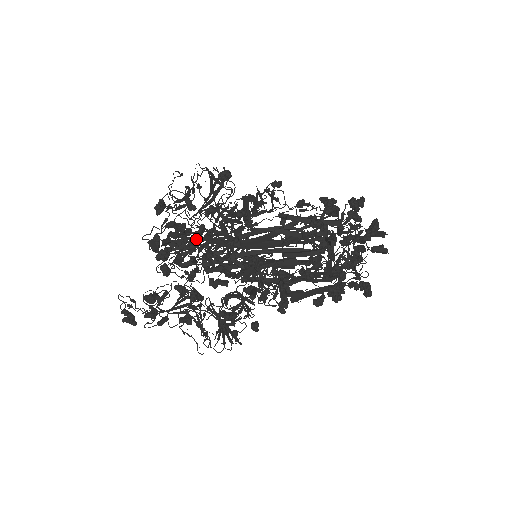
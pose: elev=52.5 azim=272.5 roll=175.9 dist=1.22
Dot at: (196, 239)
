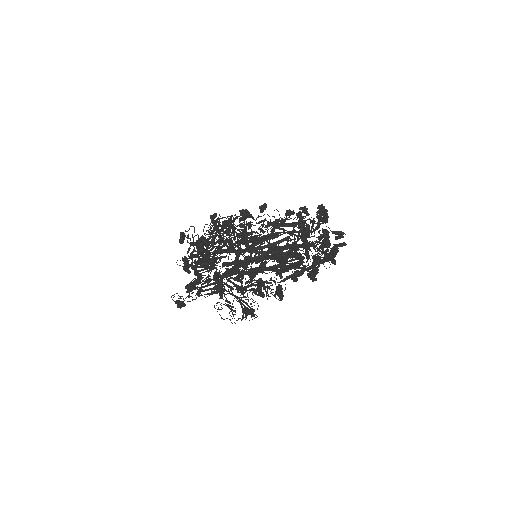
Dot at: (221, 287)
